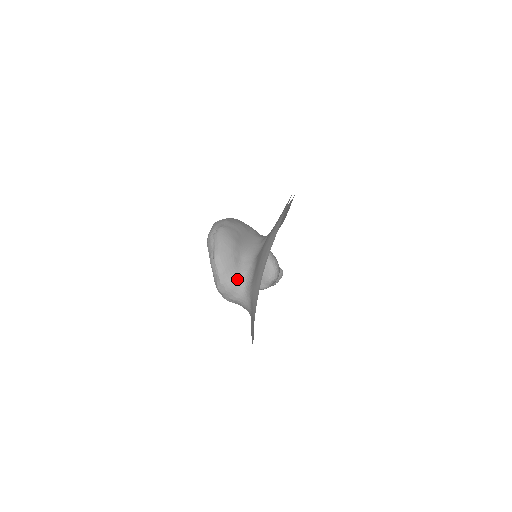
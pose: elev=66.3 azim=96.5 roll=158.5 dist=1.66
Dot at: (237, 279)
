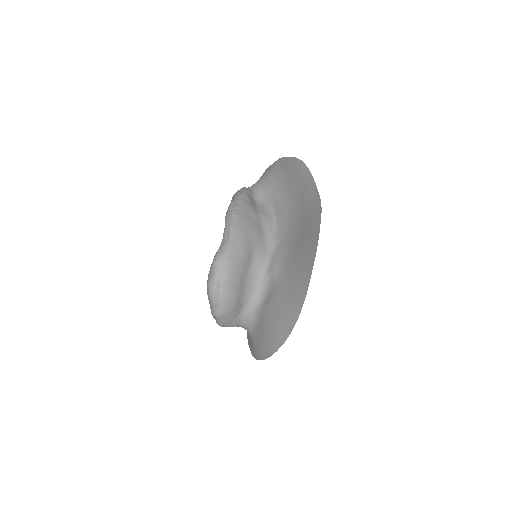
Dot at: (238, 323)
